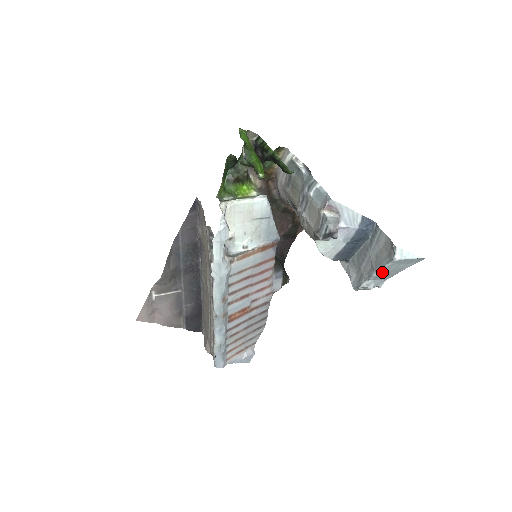
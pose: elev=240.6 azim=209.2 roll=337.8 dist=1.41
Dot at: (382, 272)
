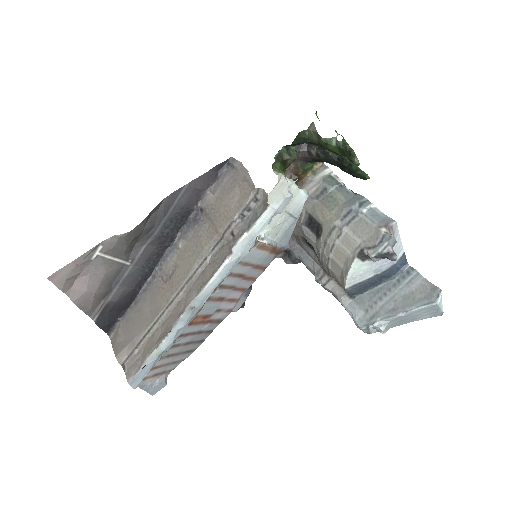
Dot at: (407, 314)
